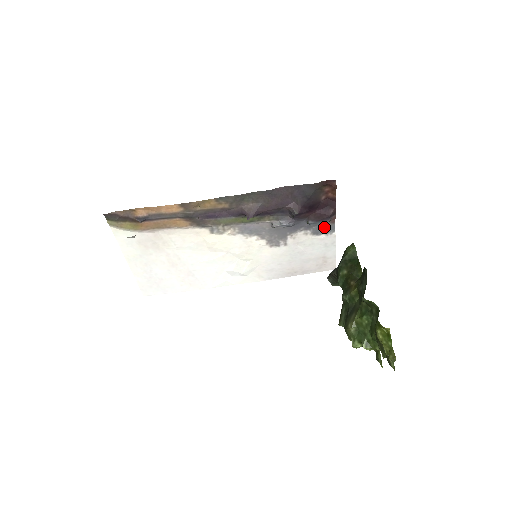
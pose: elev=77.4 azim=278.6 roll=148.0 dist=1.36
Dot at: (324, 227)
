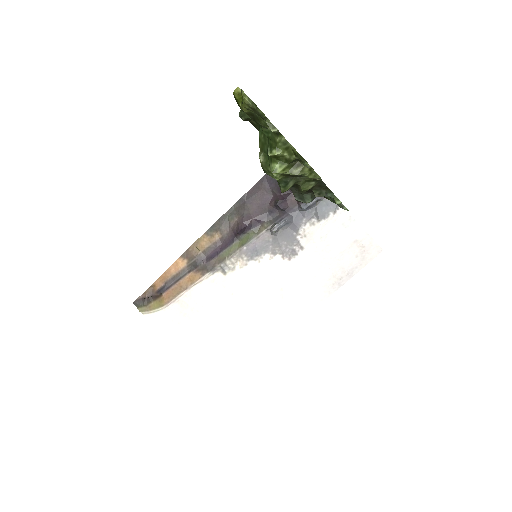
Dot at: (324, 206)
